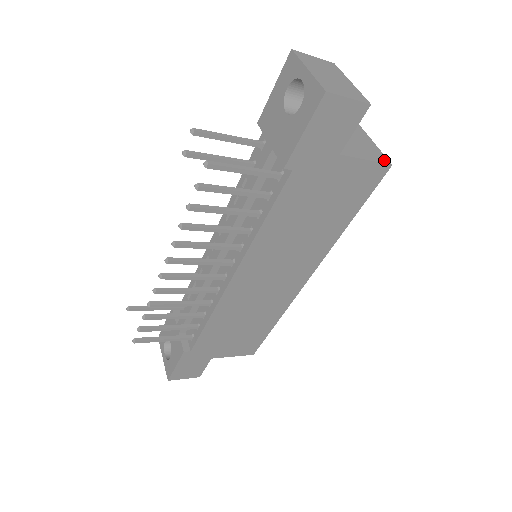
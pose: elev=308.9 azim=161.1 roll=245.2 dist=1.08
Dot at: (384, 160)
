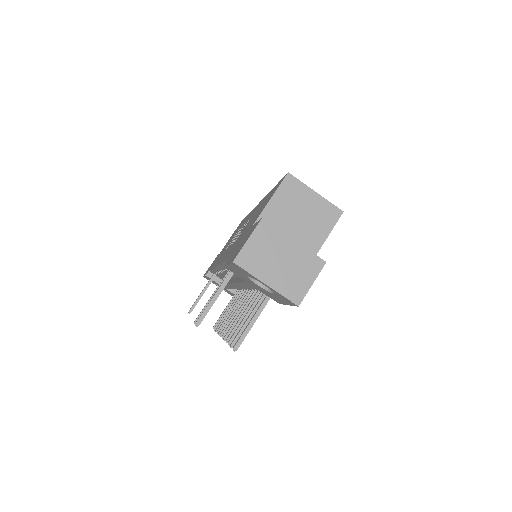
Dot at: (335, 214)
